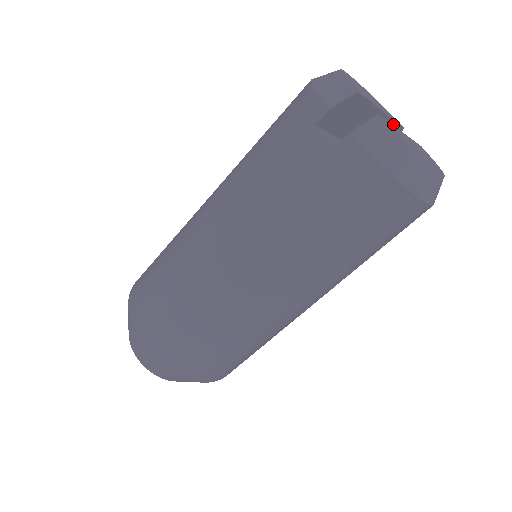
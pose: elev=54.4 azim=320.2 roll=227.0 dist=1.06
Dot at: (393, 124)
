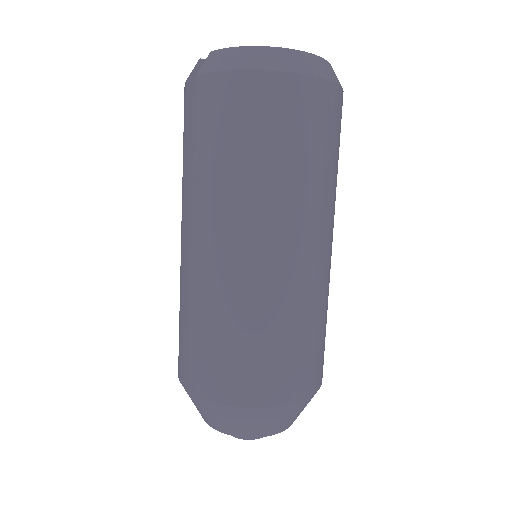
Dot at: occluded
